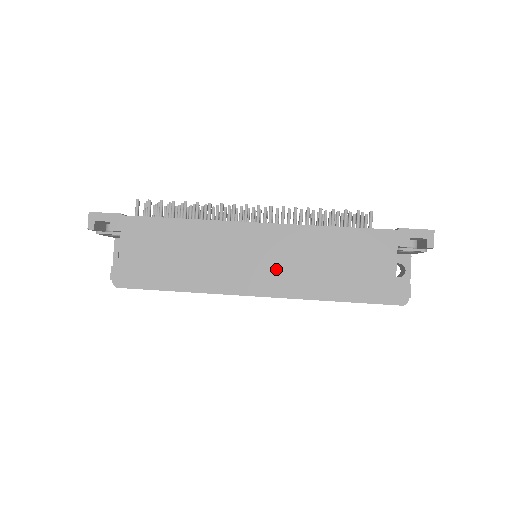
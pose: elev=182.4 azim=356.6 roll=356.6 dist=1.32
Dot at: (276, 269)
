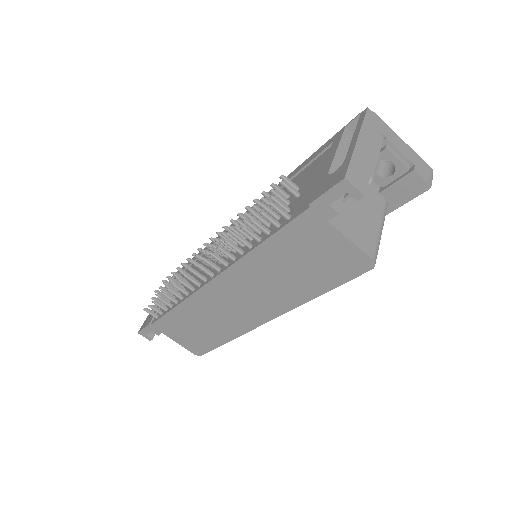
Dot at: (262, 301)
